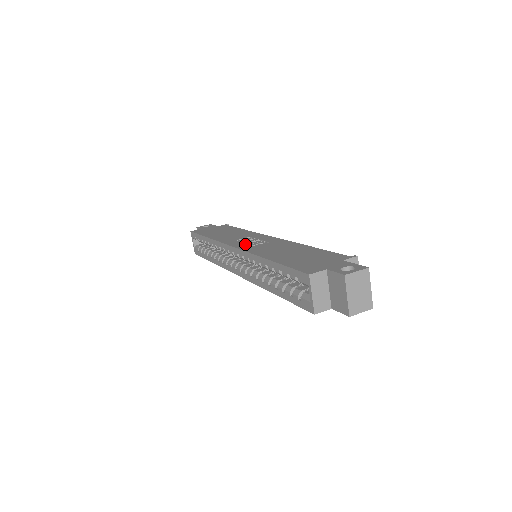
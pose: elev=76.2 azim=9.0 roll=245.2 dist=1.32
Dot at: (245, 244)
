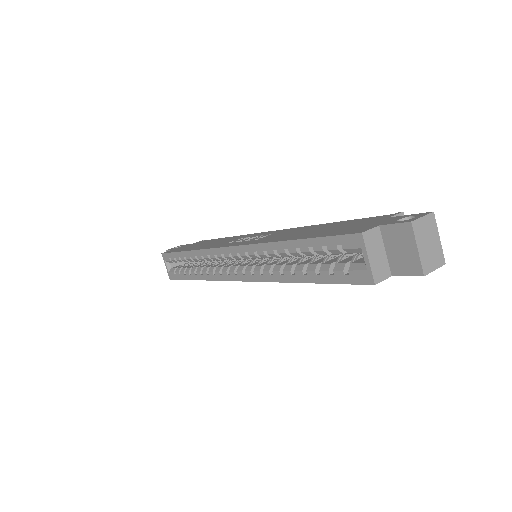
Dot at: (243, 241)
